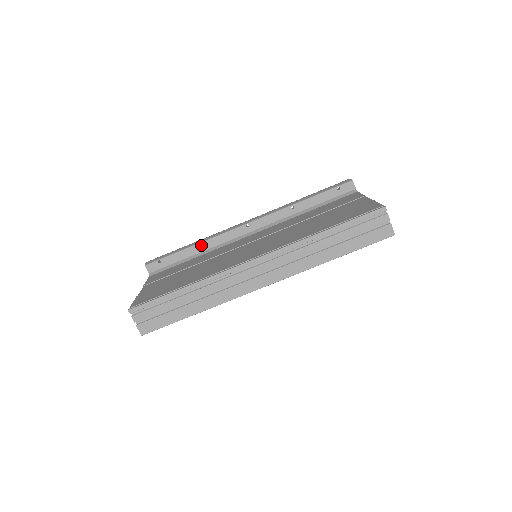
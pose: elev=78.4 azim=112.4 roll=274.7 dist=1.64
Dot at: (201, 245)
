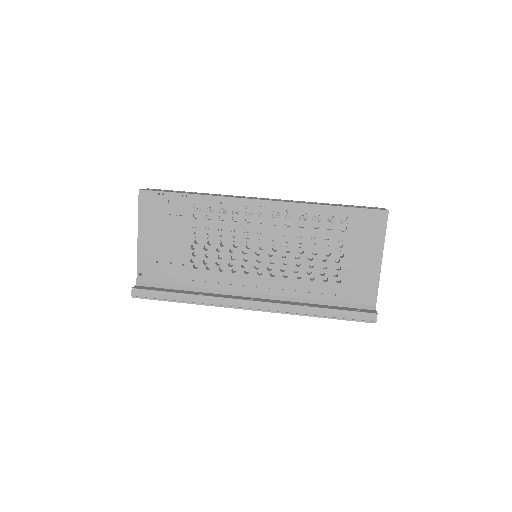
Dot at: occluded
